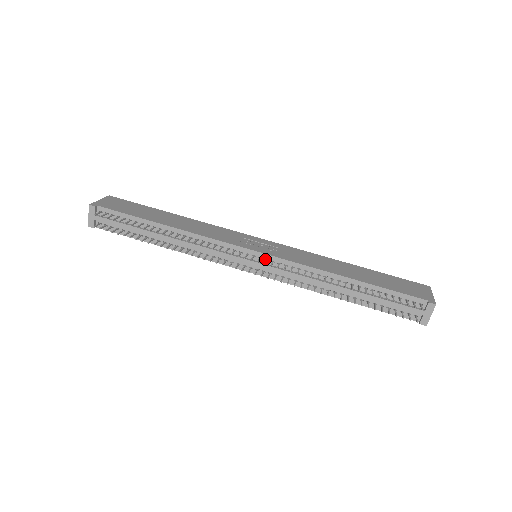
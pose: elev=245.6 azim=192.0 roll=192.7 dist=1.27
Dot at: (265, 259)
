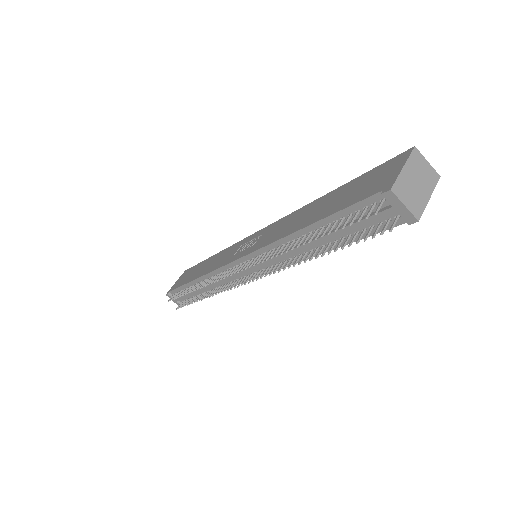
Dot at: (249, 260)
